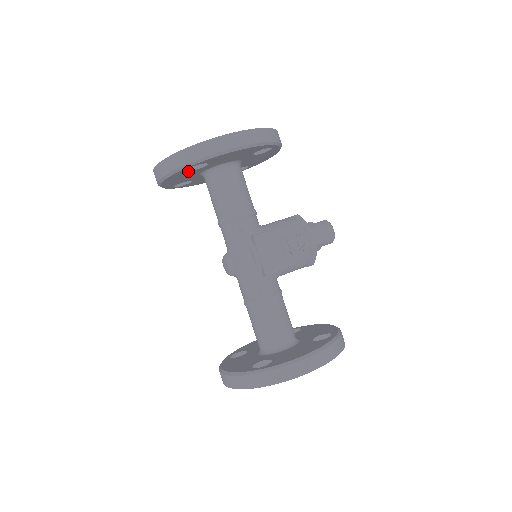
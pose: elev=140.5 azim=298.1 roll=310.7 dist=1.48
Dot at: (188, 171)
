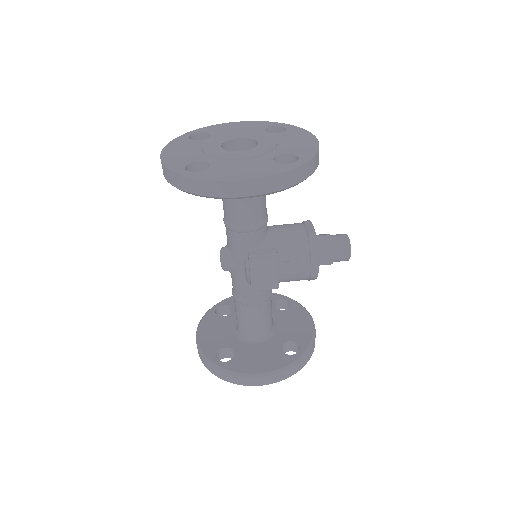
Dot at: occluded
